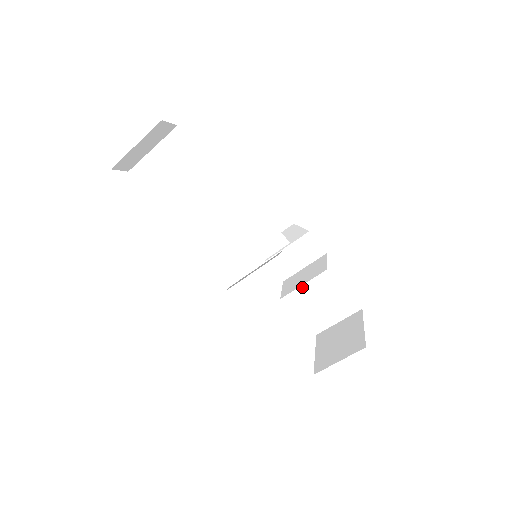
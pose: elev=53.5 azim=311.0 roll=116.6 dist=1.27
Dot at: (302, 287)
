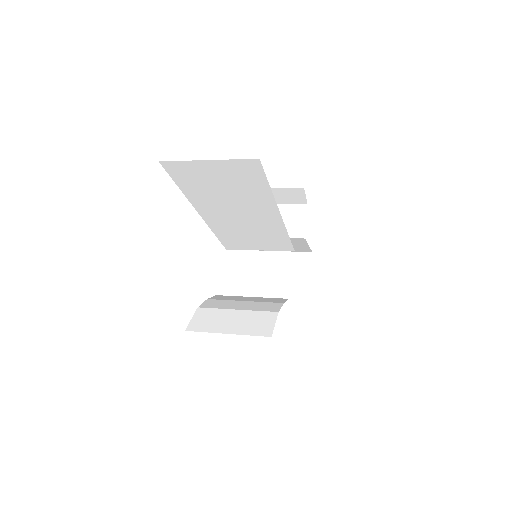
Dot at: occluded
